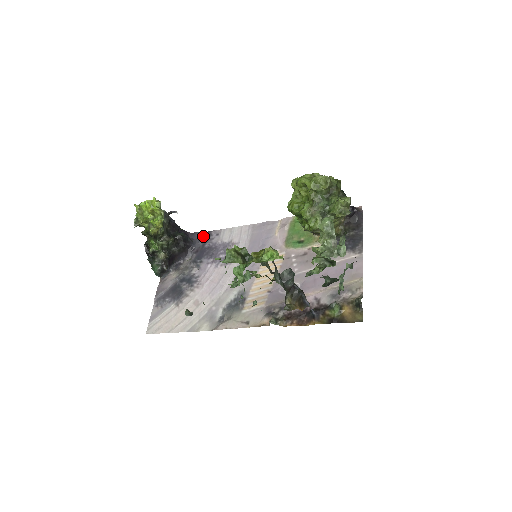
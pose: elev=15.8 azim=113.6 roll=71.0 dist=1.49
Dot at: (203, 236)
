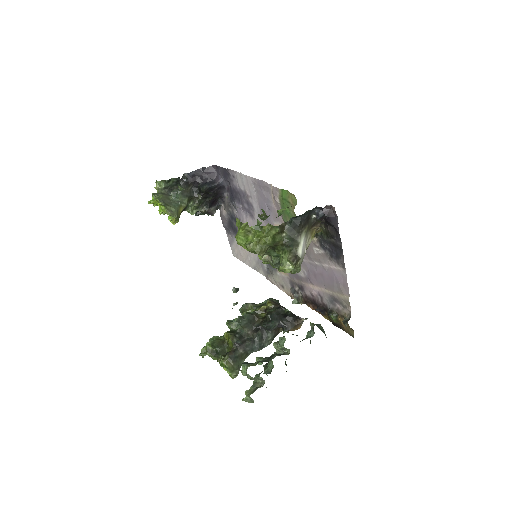
Dot at: (225, 173)
